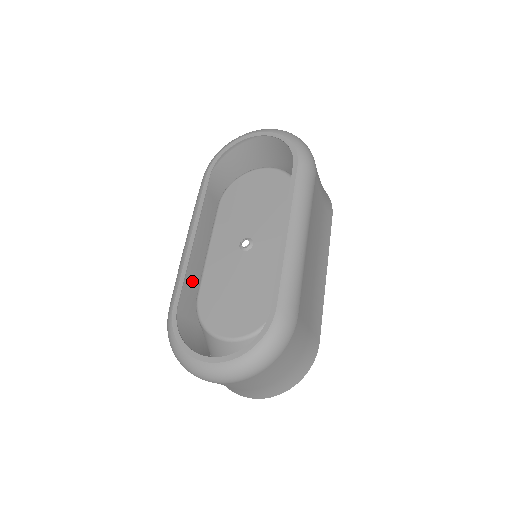
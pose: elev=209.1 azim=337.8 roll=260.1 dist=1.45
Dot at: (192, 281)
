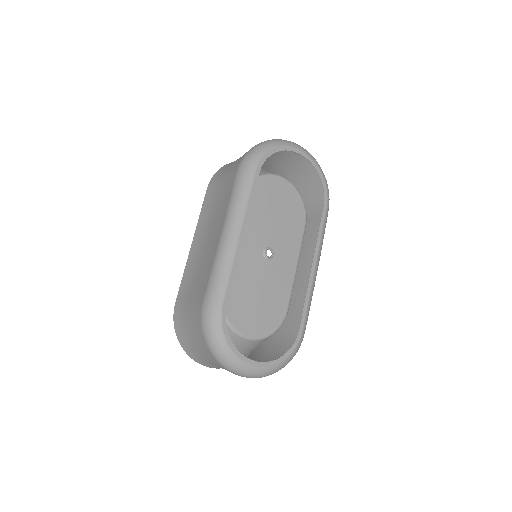
Dot at: (208, 265)
